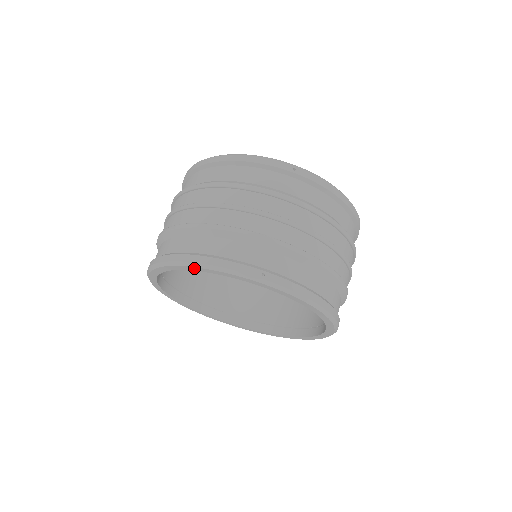
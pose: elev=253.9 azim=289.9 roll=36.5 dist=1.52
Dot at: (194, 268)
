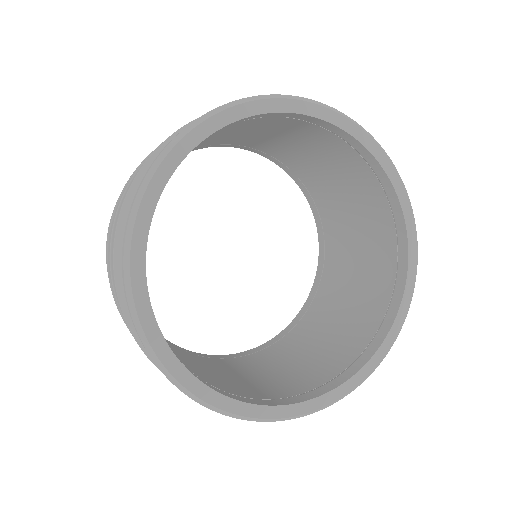
Dot at: (147, 199)
